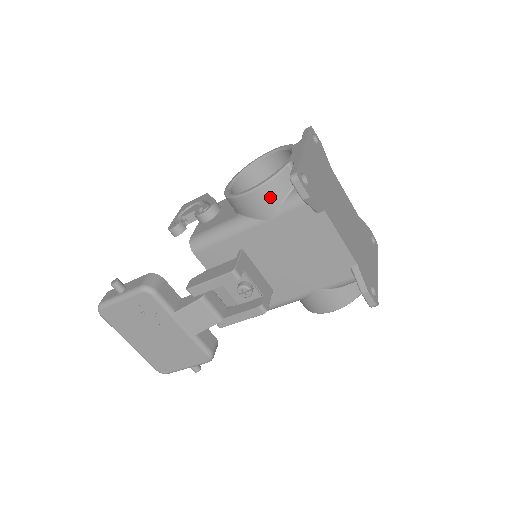
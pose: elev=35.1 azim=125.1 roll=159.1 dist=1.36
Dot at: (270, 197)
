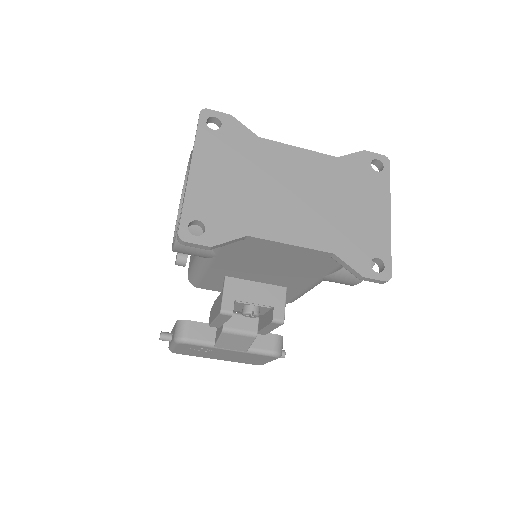
Dot at: occluded
